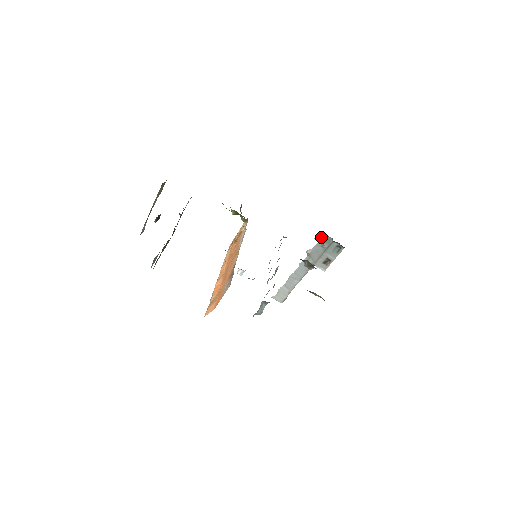
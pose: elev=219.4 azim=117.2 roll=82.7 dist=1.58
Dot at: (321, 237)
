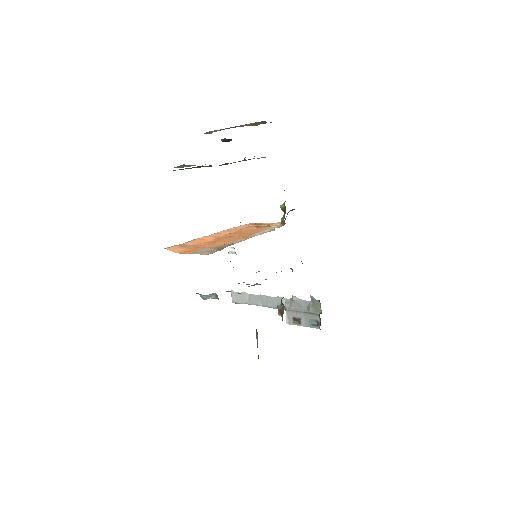
Dot at: (316, 301)
